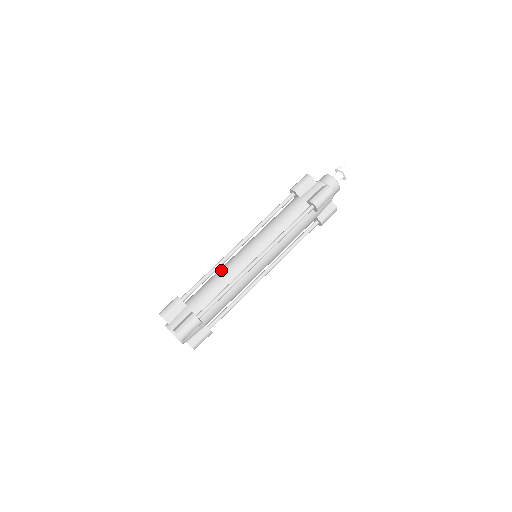
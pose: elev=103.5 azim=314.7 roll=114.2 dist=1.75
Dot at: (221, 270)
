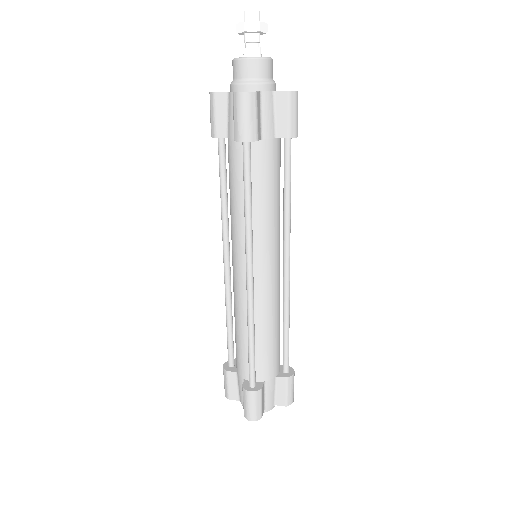
Dot at: (260, 319)
